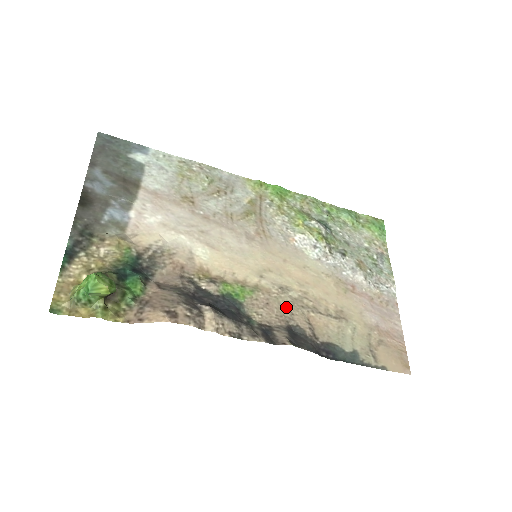
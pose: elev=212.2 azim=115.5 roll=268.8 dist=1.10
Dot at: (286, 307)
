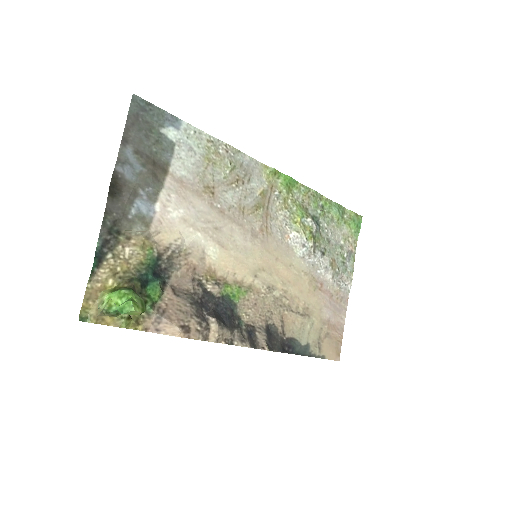
Dot at: (269, 307)
